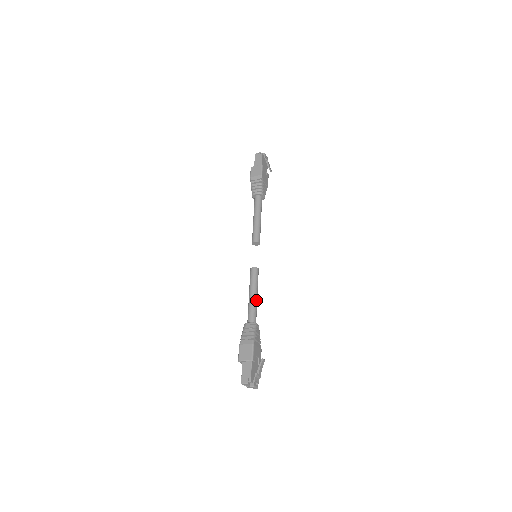
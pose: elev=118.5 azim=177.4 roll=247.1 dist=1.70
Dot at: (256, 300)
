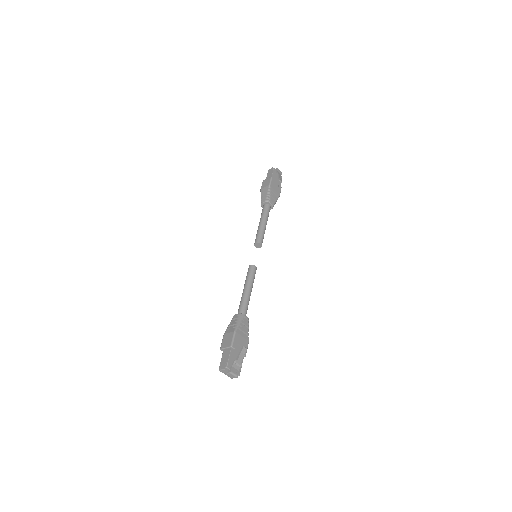
Dot at: (248, 294)
